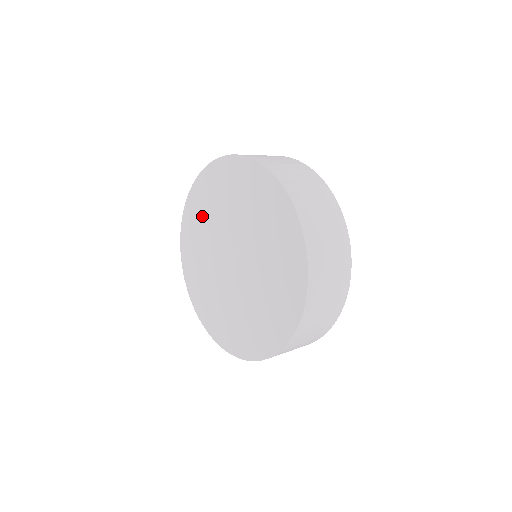
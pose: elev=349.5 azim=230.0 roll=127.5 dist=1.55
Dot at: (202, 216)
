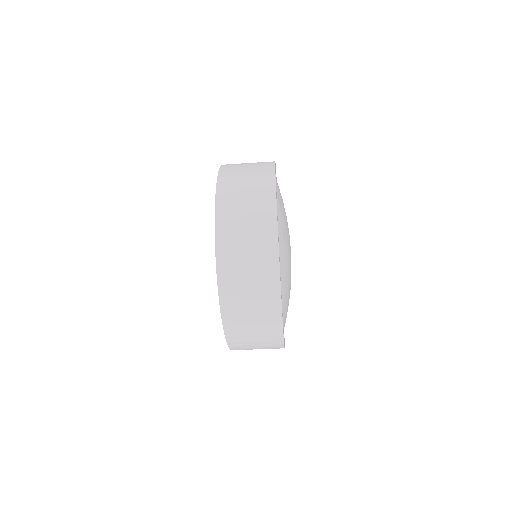
Dot at: occluded
